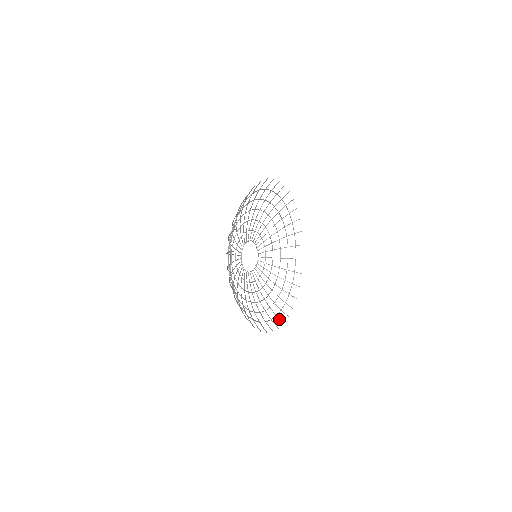
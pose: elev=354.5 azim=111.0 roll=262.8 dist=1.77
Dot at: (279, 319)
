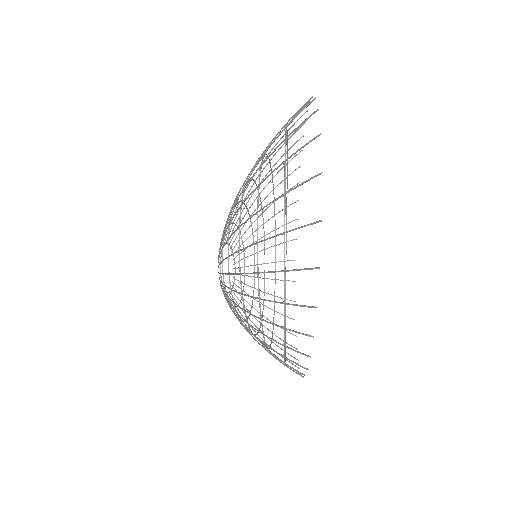
Dot at: occluded
